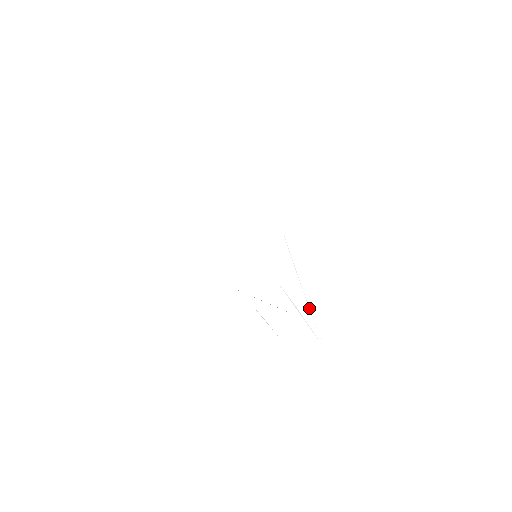
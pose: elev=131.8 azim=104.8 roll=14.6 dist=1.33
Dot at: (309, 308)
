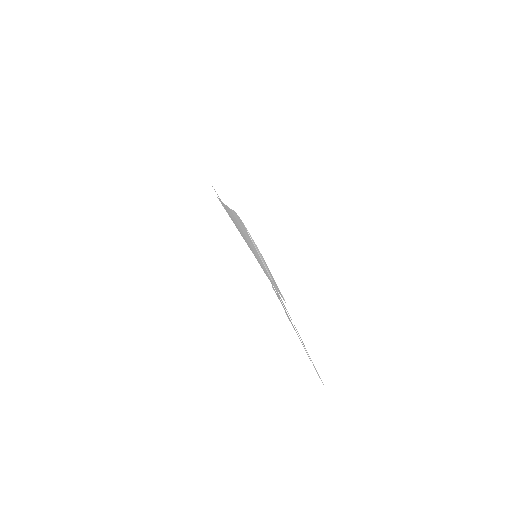
Dot at: (305, 350)
